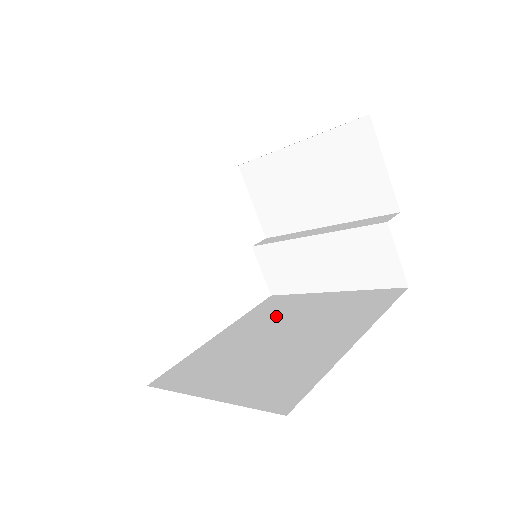
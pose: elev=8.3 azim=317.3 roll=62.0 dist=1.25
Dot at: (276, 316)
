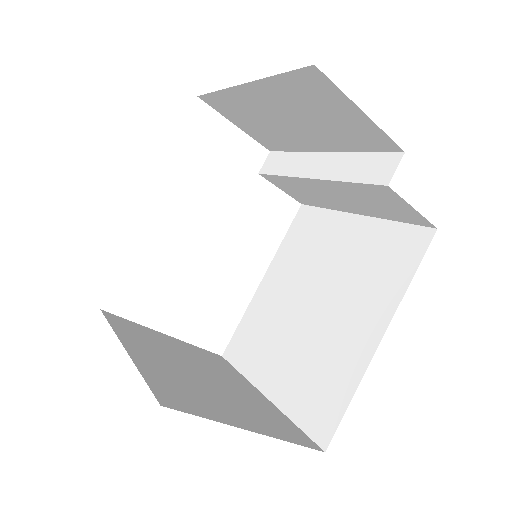
Dot at: (308, 257)
